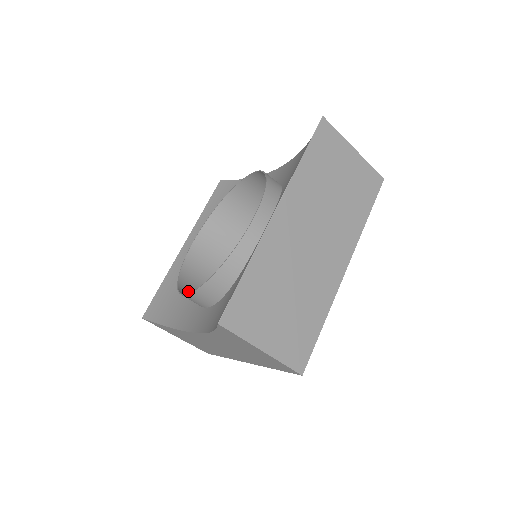
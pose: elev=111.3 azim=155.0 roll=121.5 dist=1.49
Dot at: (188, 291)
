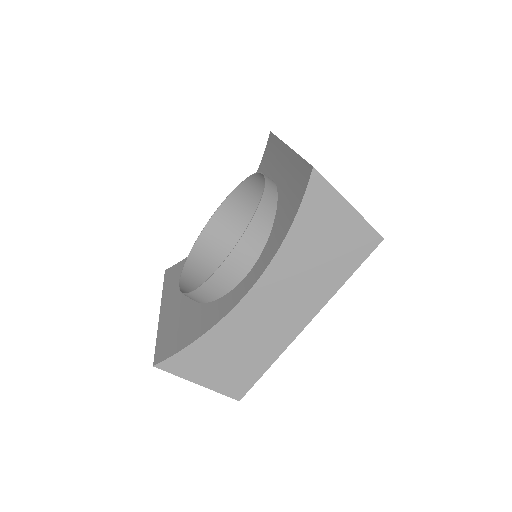
Dot at: (209, 294)
